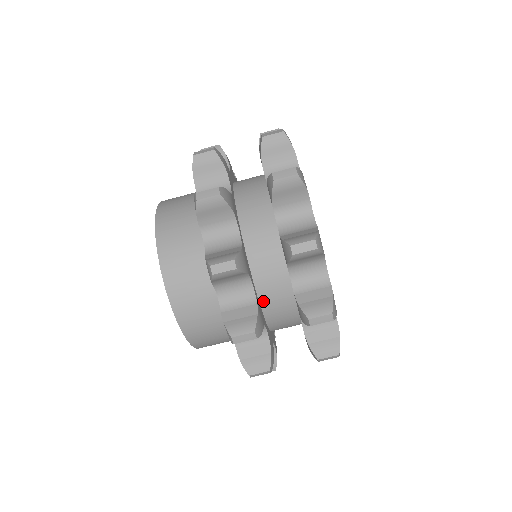
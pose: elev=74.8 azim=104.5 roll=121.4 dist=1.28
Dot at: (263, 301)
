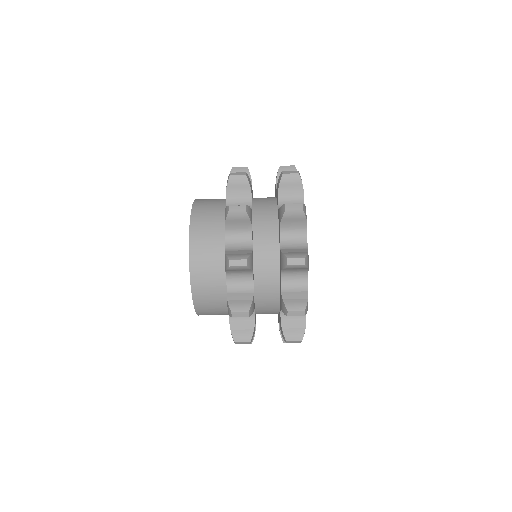
Dot at: (256, 260)
